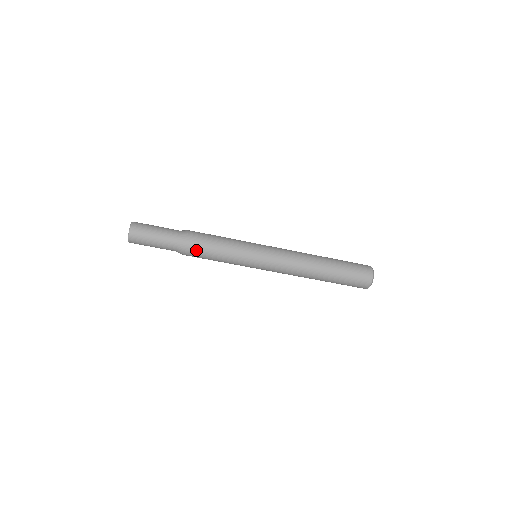
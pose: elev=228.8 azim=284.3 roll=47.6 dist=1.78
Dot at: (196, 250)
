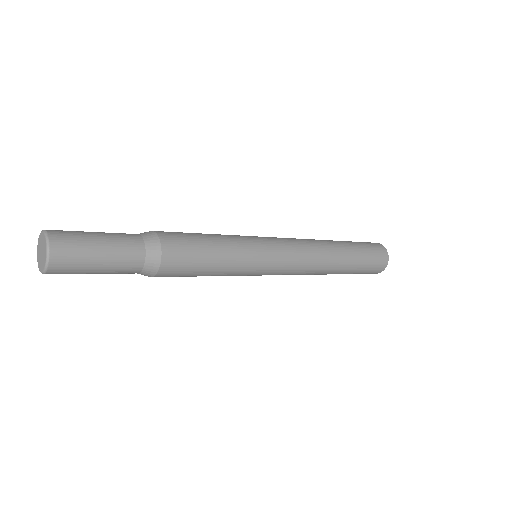
Dot at: occluded
